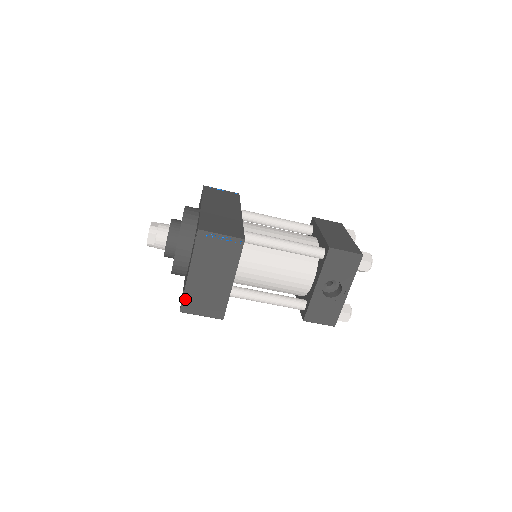
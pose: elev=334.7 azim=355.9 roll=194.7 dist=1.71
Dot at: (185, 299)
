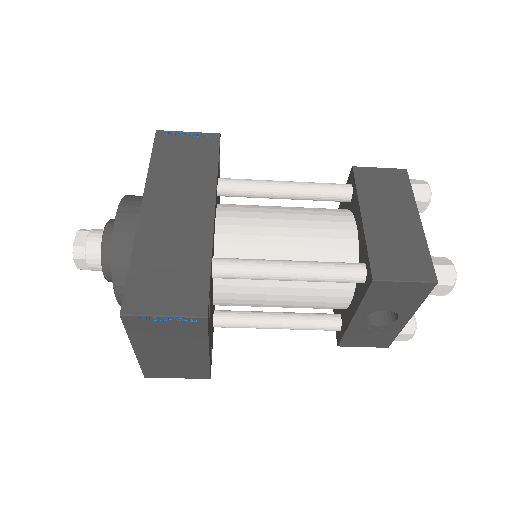
Dot at: (145, 369)
